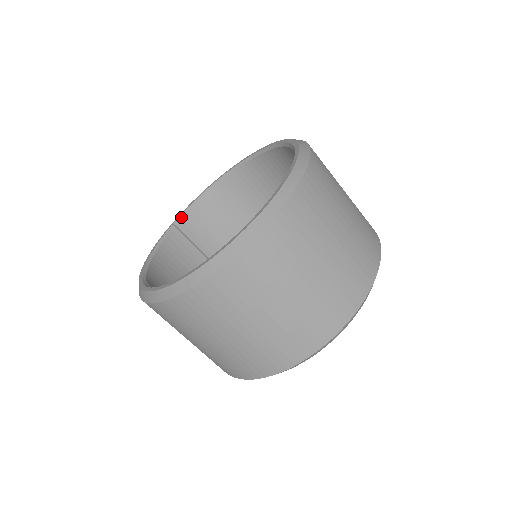
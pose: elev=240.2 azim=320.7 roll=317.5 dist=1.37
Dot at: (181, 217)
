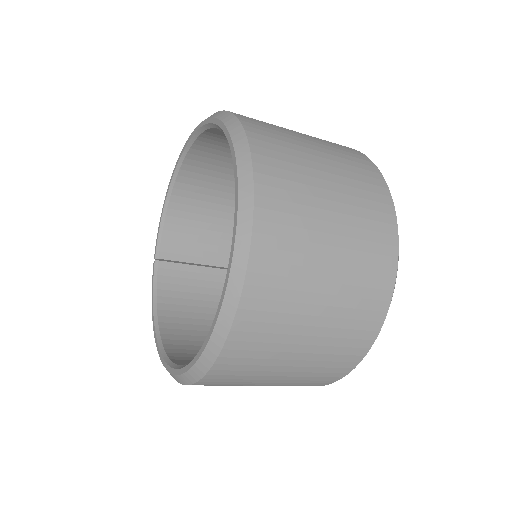
Dot at: (158, 247)
